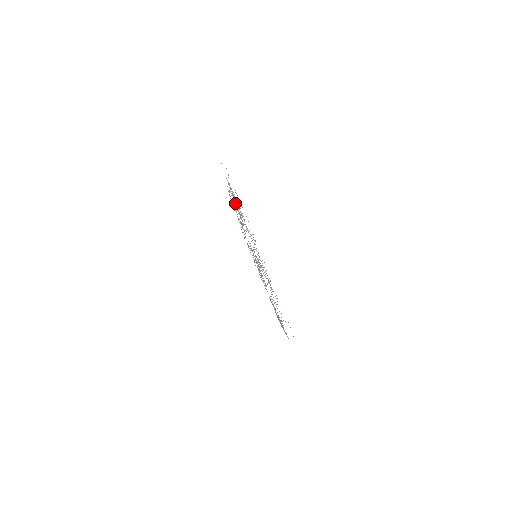
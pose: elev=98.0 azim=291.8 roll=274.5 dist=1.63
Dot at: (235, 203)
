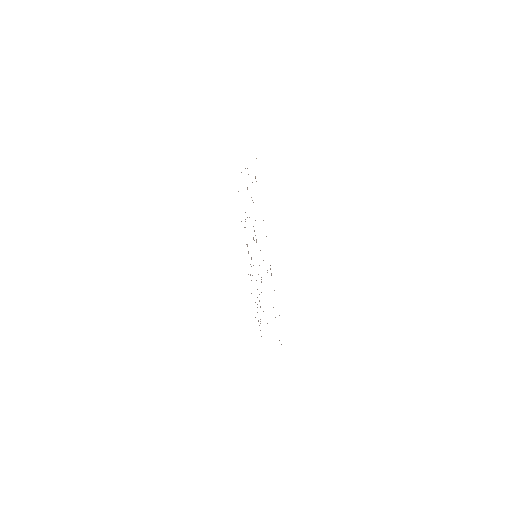
Dot at: occluded
